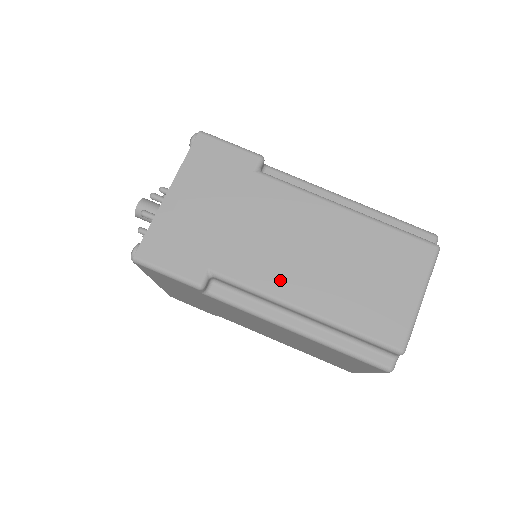
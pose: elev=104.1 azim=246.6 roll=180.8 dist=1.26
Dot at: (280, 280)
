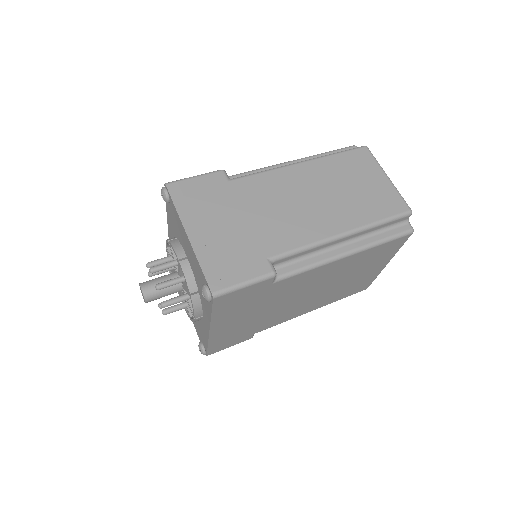
Dot at: (314, 228)
